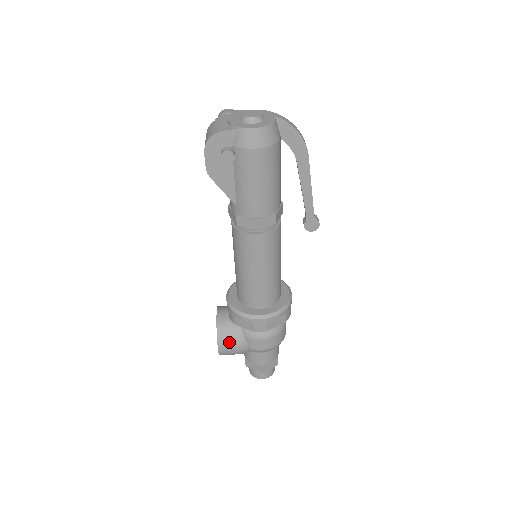
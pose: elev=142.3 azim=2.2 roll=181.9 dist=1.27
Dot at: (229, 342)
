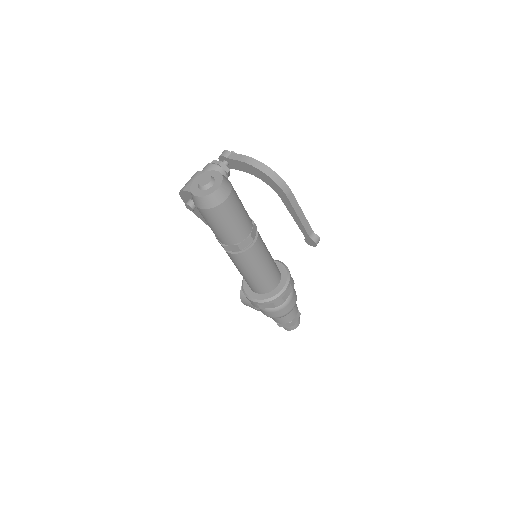
Dot at: (247, 302)
